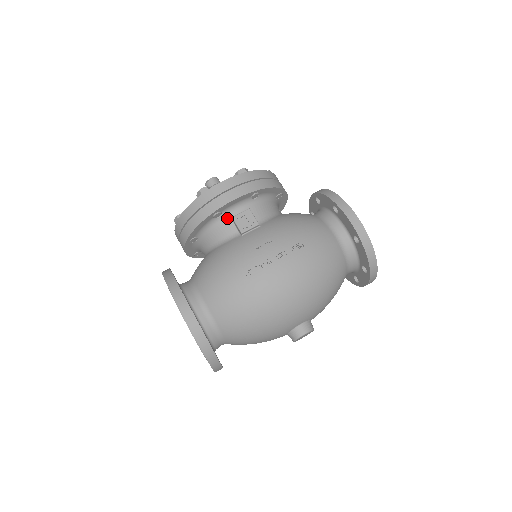
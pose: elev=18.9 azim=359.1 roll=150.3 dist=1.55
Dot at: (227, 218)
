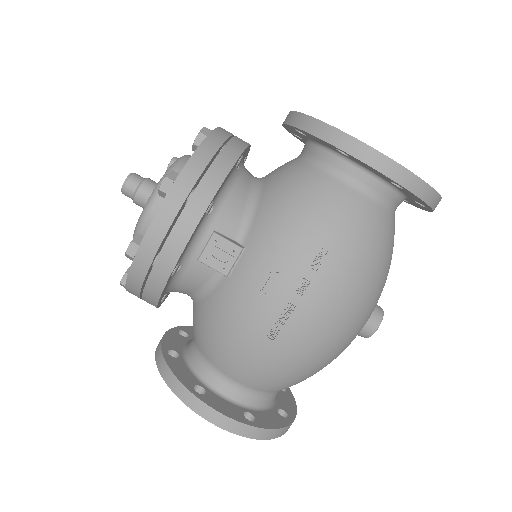
Dot at: (191, 262)
